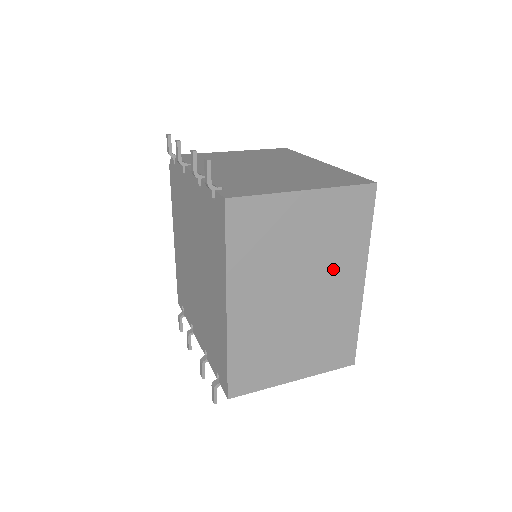
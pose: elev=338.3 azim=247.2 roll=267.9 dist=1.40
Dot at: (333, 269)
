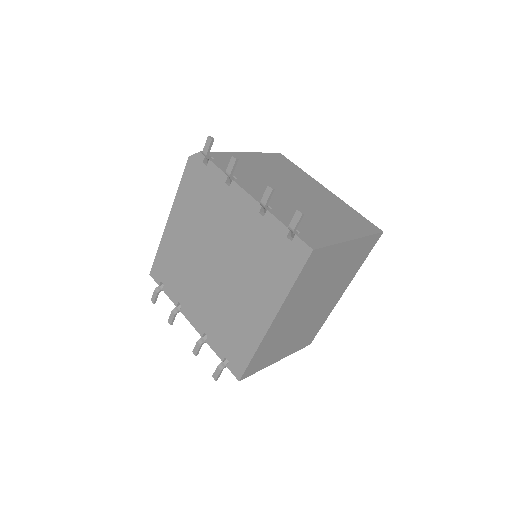
Dot at: (335, 288)
